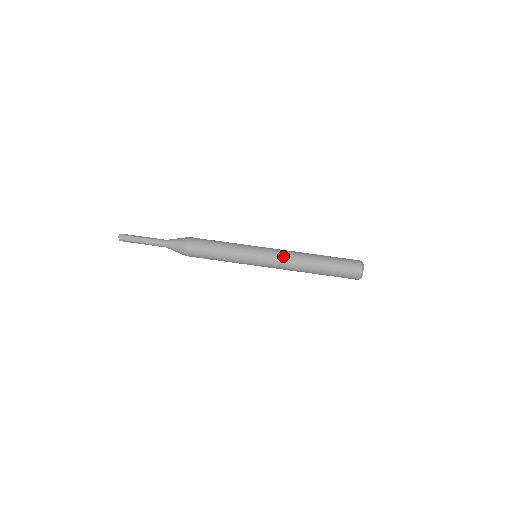
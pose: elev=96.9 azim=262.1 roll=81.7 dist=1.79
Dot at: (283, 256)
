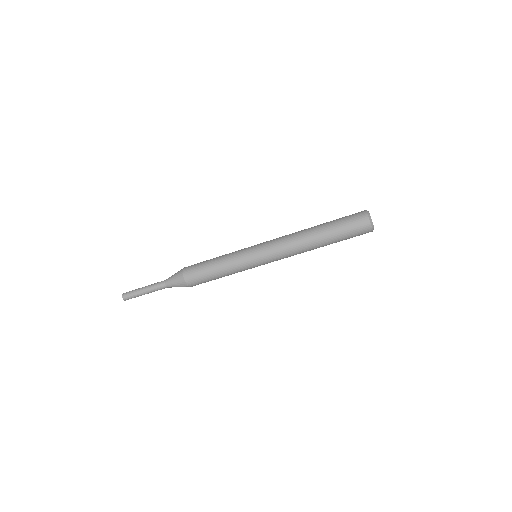
Dot at: (284, 254)
